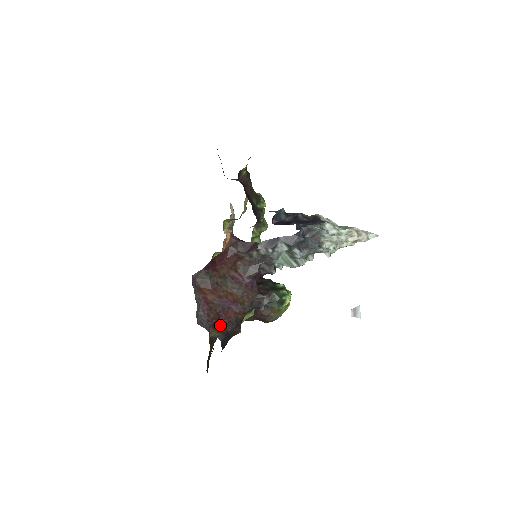
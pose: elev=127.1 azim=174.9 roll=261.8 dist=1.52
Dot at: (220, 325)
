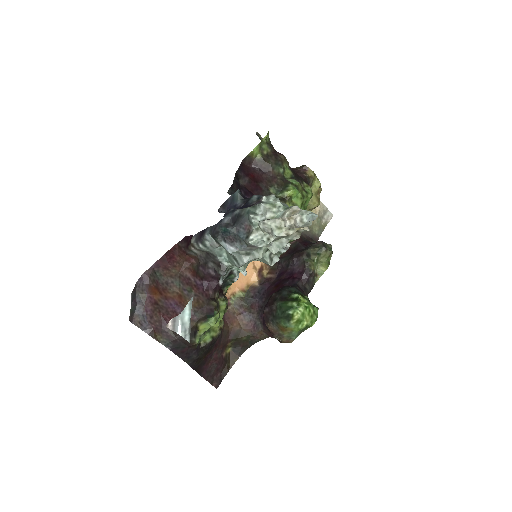
Dot at: (165, 330)
